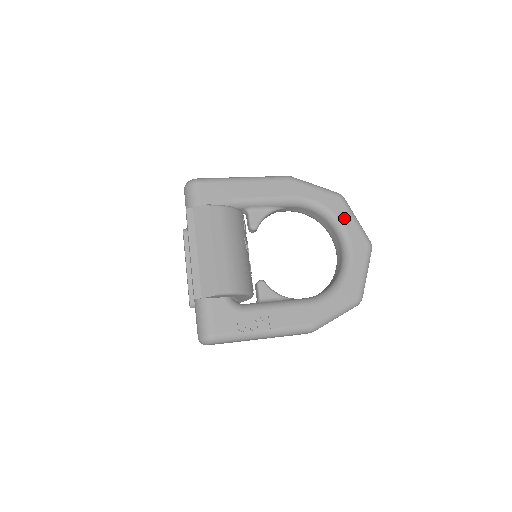
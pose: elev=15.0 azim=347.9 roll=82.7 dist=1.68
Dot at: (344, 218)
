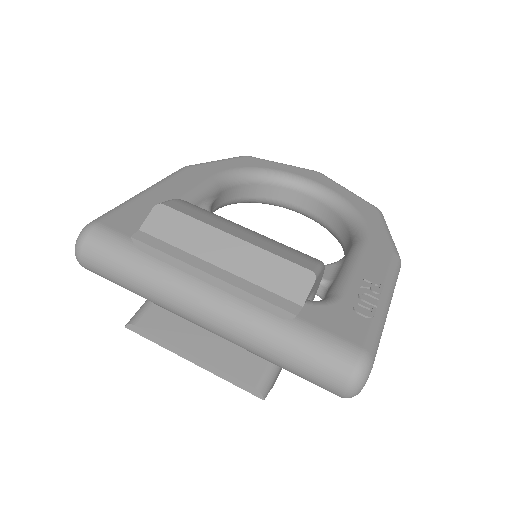
Dot at: (274, 167)
